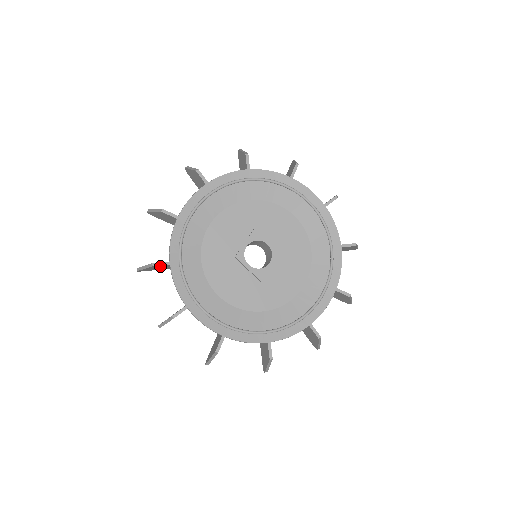
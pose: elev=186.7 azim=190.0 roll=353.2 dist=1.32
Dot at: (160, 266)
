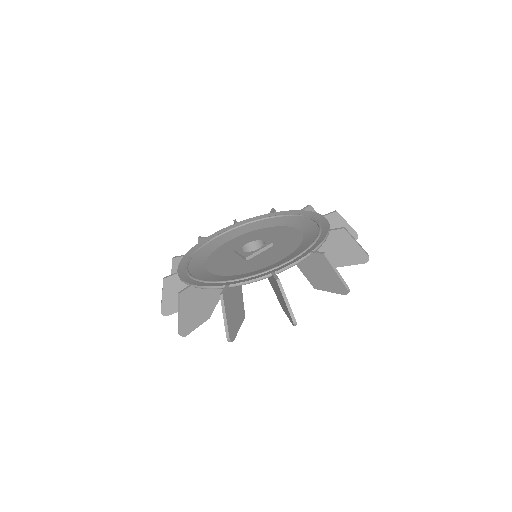
Dot at: occluded
